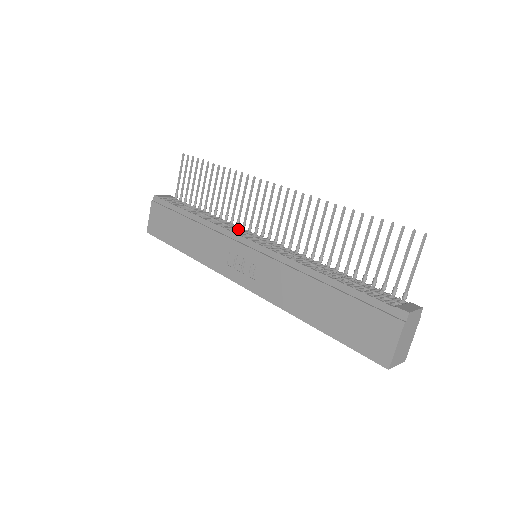
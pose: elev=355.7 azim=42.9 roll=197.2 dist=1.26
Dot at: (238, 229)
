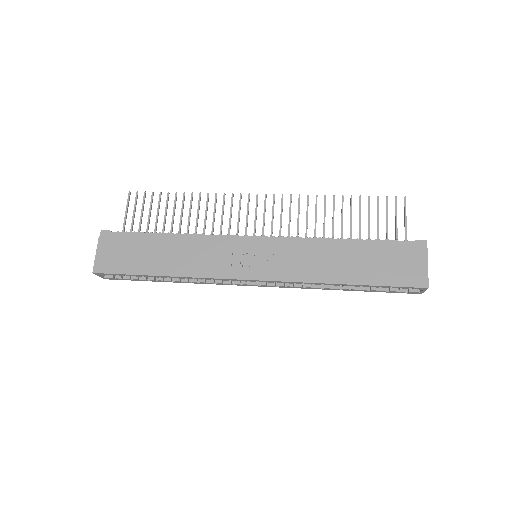
Dot at: occluded
